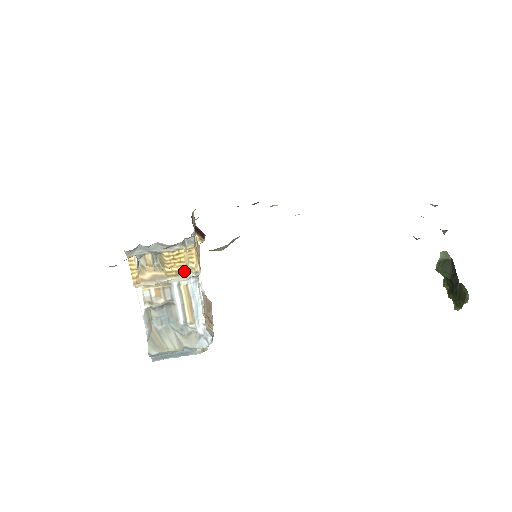
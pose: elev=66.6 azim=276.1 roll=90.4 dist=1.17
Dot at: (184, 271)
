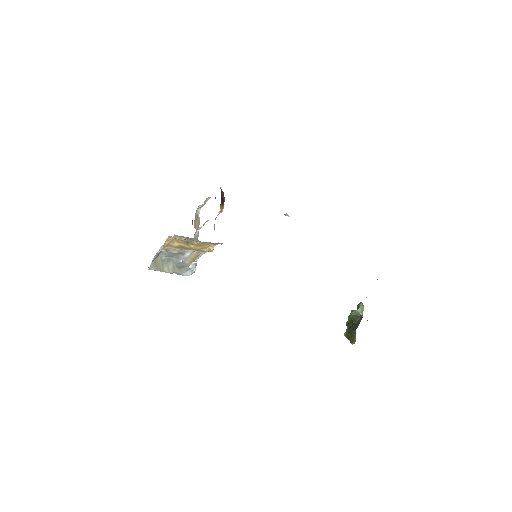
Dot at: (203, 250)
